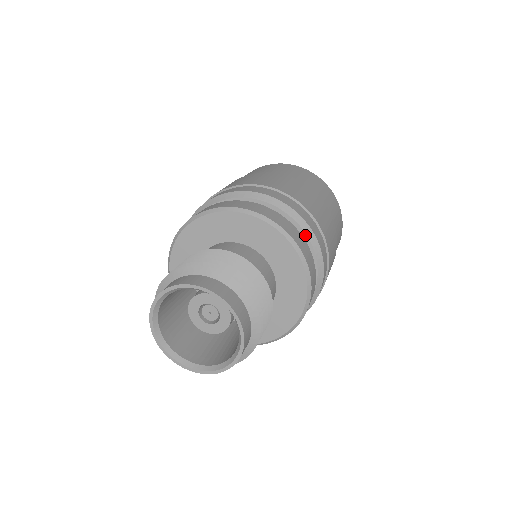
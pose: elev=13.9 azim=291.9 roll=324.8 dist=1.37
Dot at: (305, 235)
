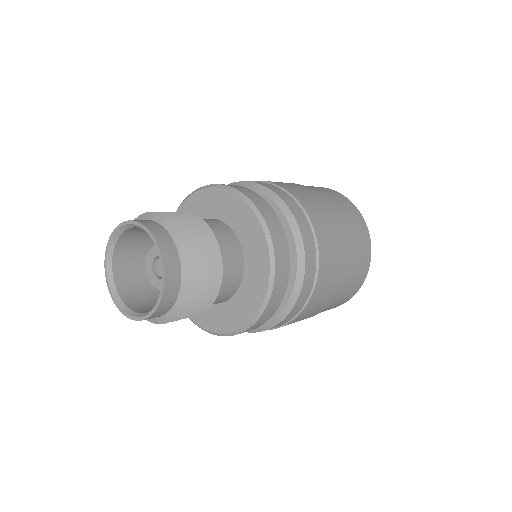
Dot at: (283, 215)
